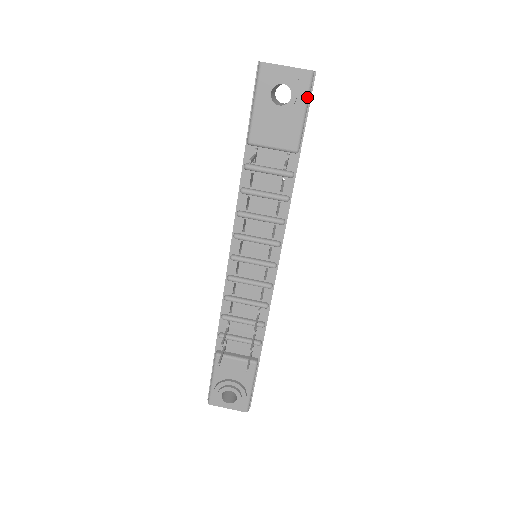
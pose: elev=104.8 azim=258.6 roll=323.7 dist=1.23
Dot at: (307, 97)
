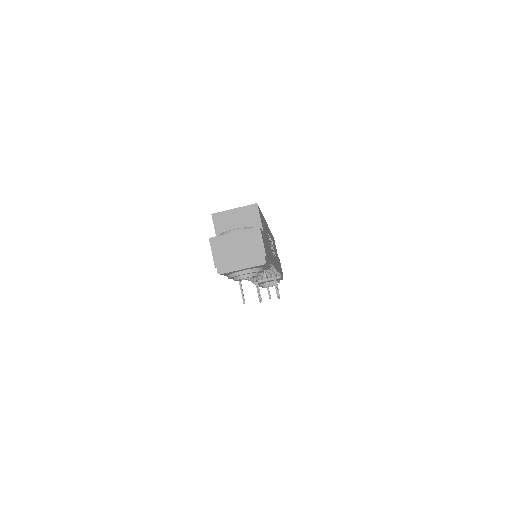
Dot at: (266, 266)
